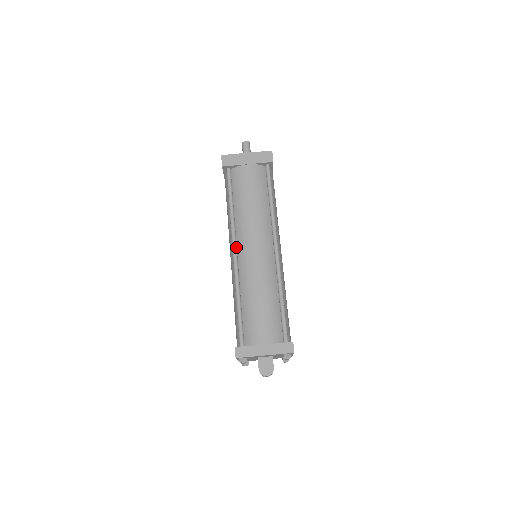
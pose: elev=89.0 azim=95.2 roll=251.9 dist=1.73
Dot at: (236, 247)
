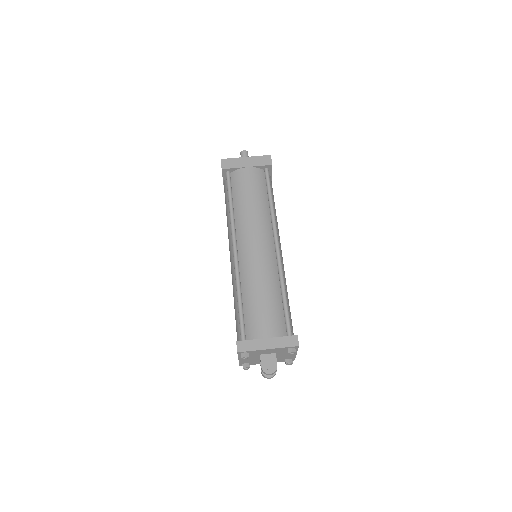
Dot at: (236, 244)
